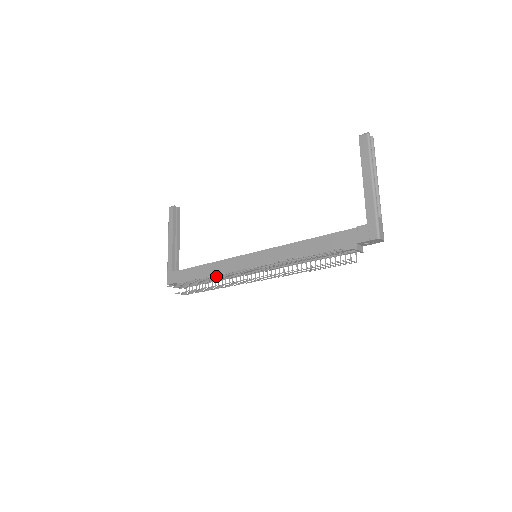
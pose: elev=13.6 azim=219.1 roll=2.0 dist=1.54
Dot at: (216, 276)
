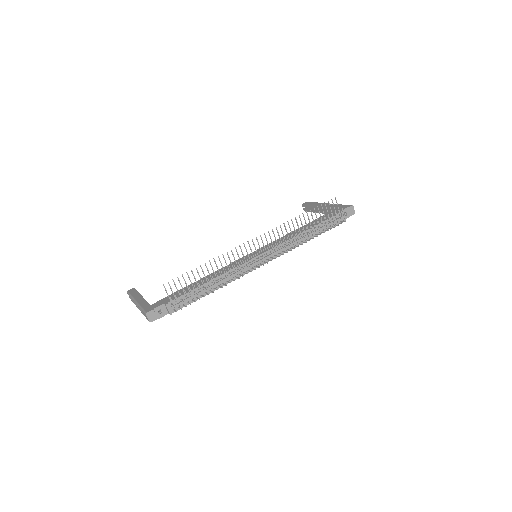
Dot at: (228, 255)
